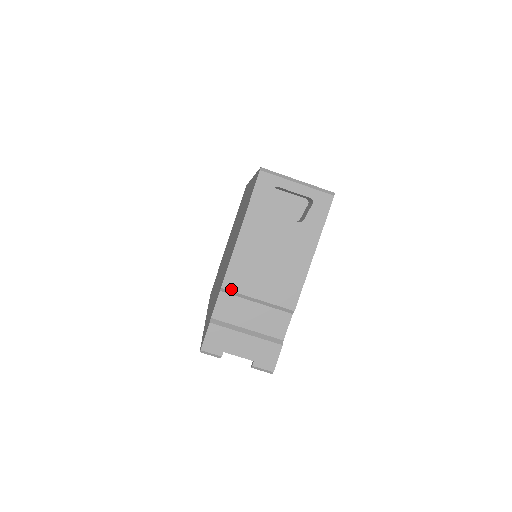
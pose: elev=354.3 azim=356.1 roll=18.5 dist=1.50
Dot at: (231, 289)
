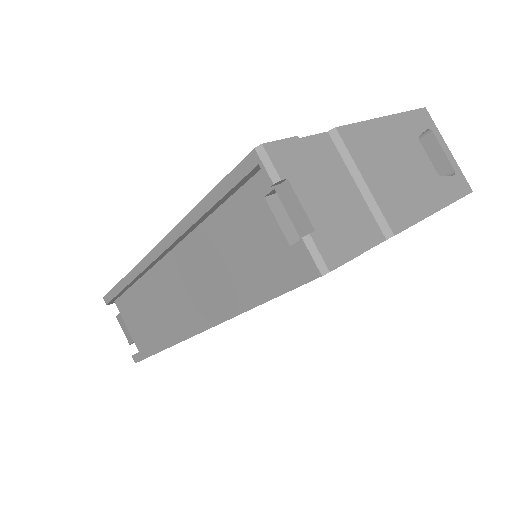
Dot at: (344, 140)
